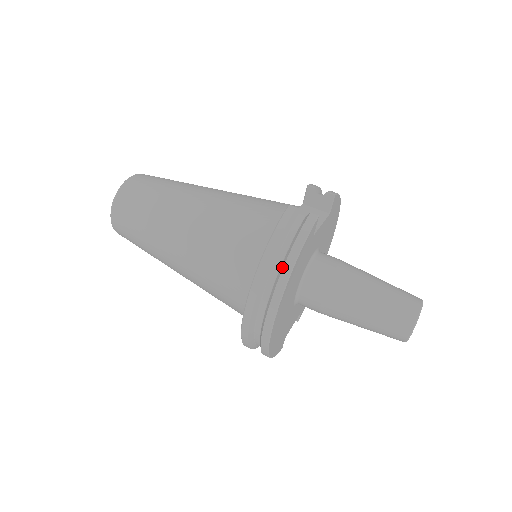
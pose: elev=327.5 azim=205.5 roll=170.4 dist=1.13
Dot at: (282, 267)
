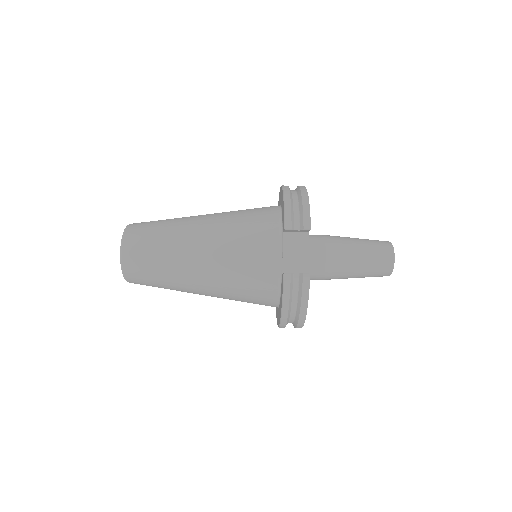
Dot at: (298, 315)
